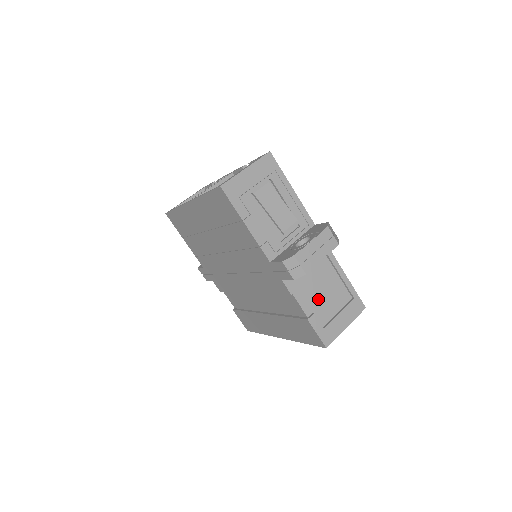
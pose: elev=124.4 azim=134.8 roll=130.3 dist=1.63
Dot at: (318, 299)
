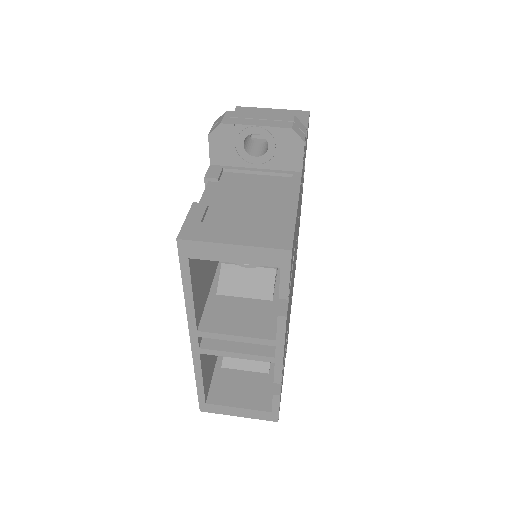
Dot at: (232, 203)
